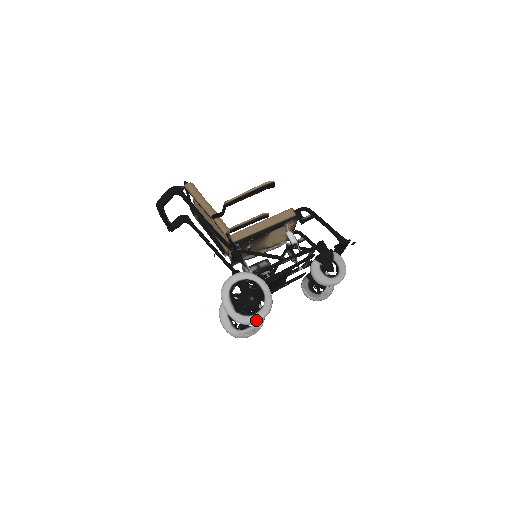
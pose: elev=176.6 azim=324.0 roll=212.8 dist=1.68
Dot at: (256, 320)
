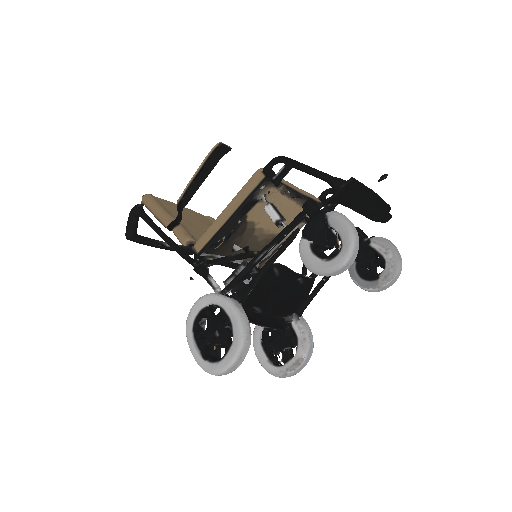
Dot at: (227, 367)
